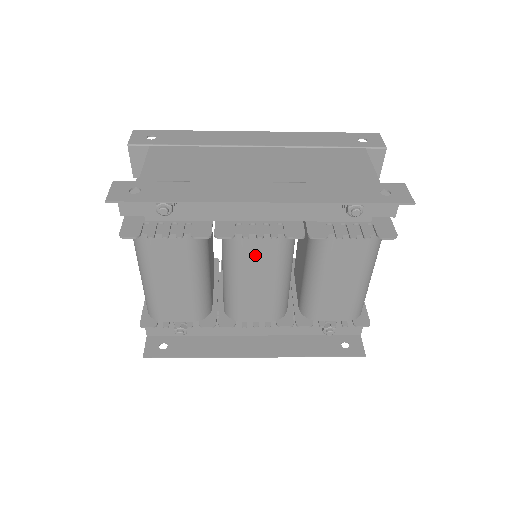
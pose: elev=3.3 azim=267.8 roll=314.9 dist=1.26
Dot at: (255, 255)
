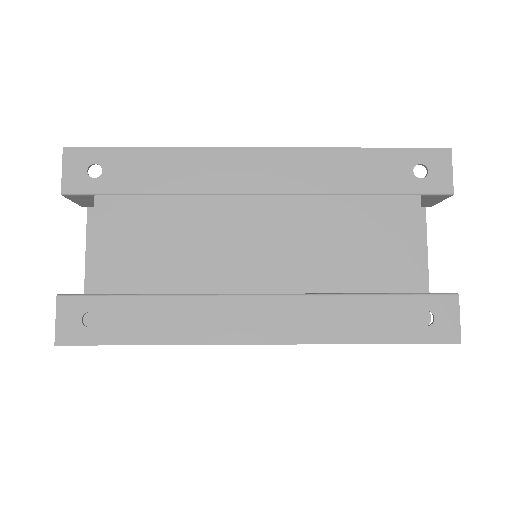
Dot at: occluded
